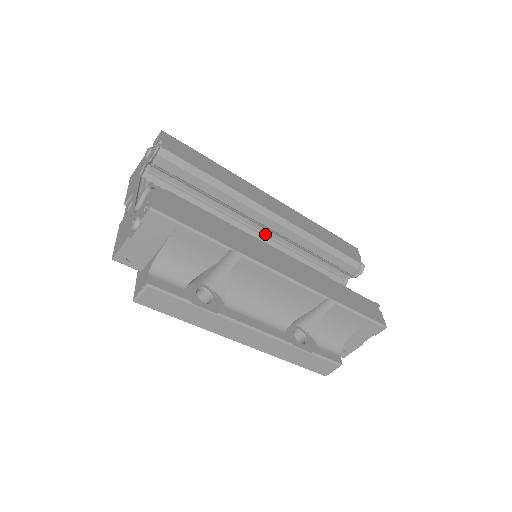
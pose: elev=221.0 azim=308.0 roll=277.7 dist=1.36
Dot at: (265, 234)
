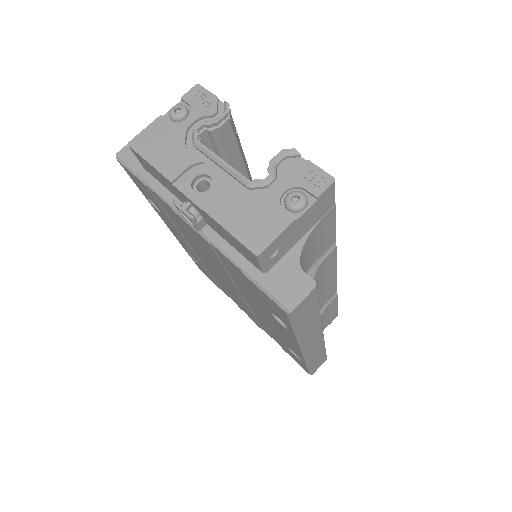
Dot at: occluded
